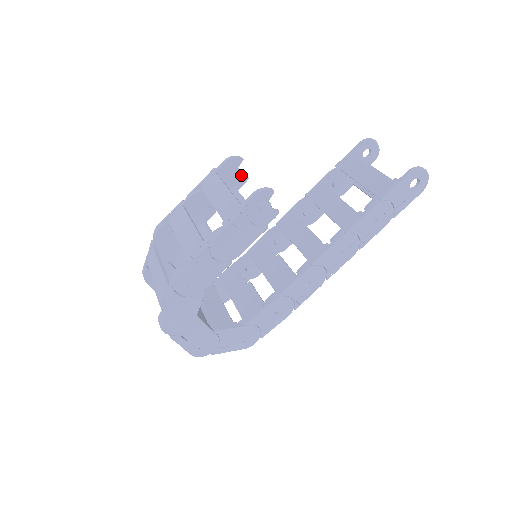
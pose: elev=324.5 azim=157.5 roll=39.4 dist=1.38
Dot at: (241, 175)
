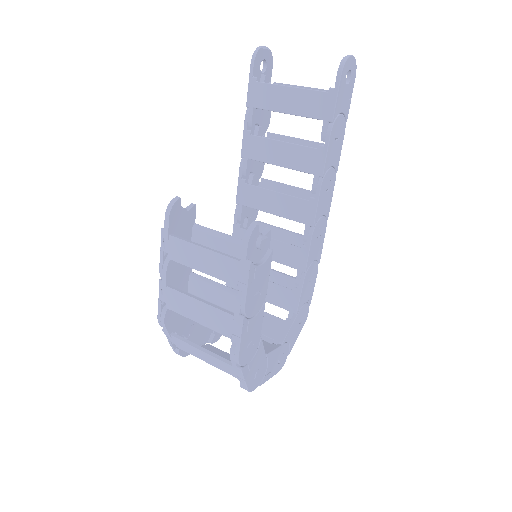
Dot at: (188, 210)
